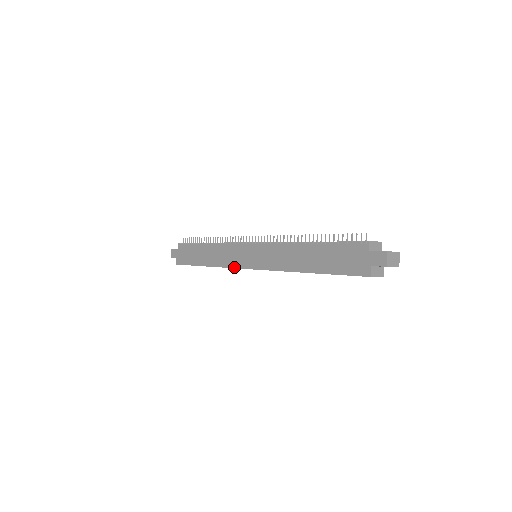
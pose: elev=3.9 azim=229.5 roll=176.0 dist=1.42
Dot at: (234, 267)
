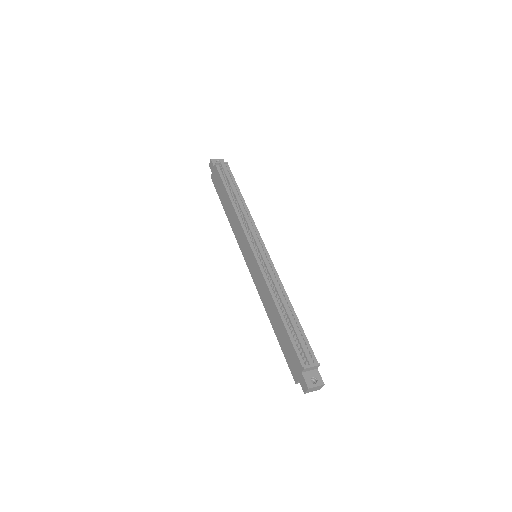
Dot at: (239, 247)
